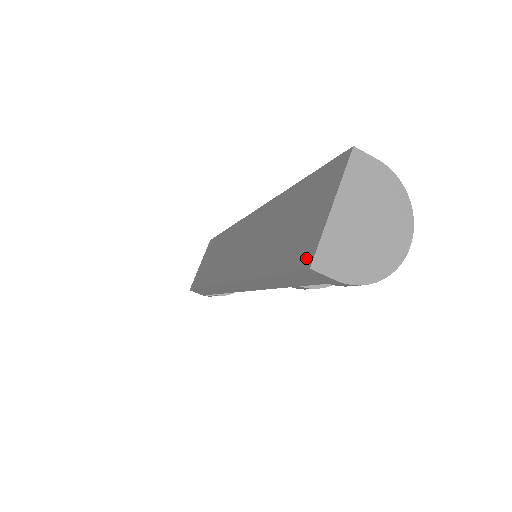
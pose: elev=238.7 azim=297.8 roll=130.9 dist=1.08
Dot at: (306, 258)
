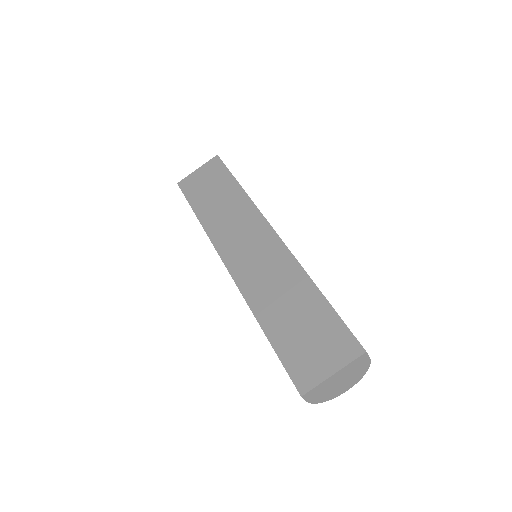
Dot at: (302, 384)
